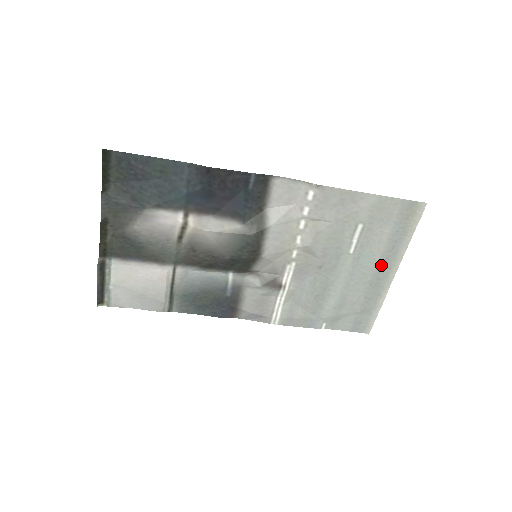
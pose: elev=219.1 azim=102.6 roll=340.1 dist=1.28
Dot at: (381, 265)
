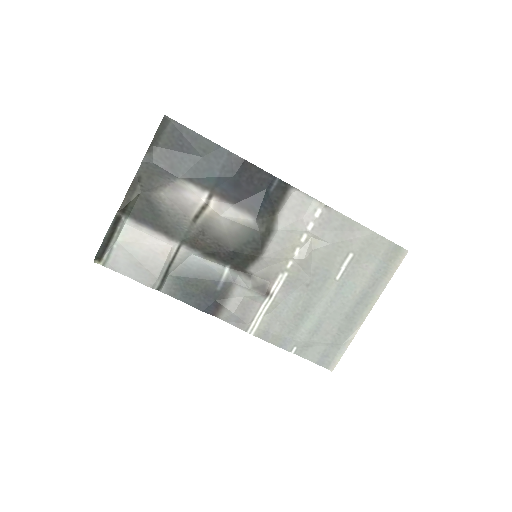
Dot at: (359, 299)
